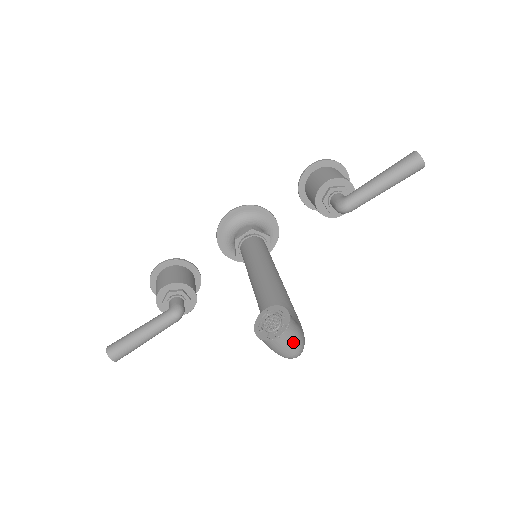
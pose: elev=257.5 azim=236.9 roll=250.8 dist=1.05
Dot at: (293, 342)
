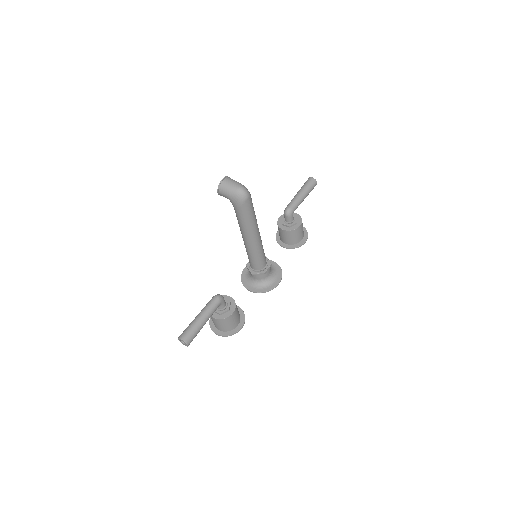
Dot at: (234, 182)
